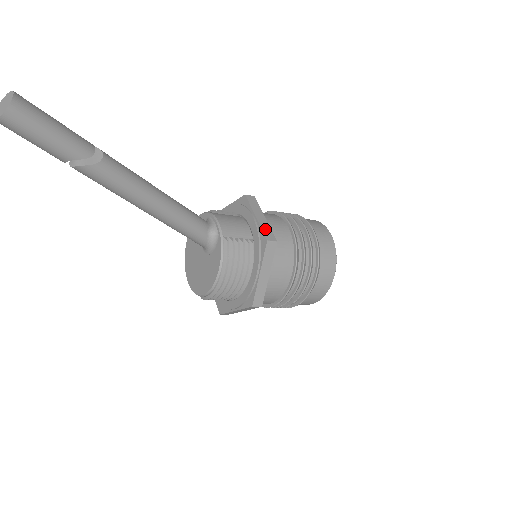
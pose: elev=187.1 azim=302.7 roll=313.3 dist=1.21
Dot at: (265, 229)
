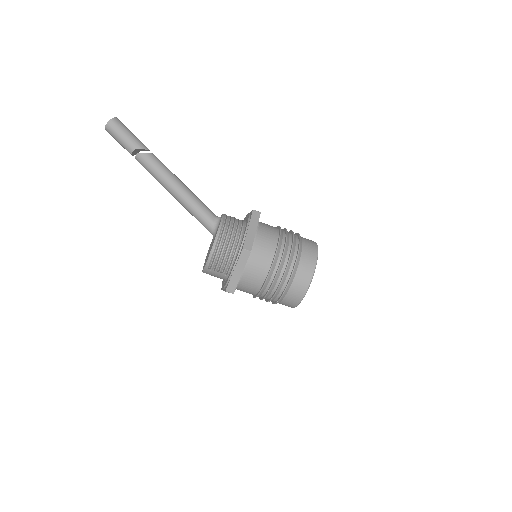
Dot at: occluded
